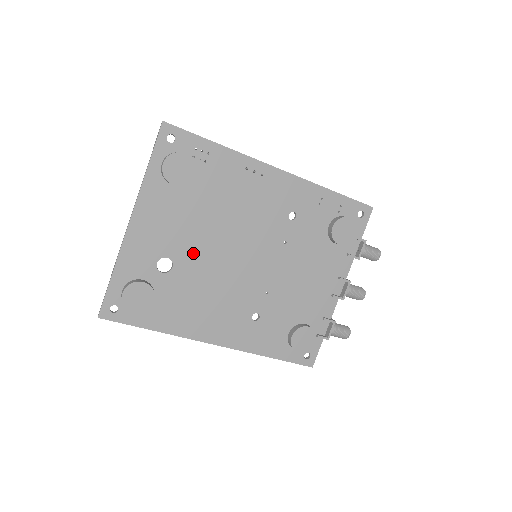
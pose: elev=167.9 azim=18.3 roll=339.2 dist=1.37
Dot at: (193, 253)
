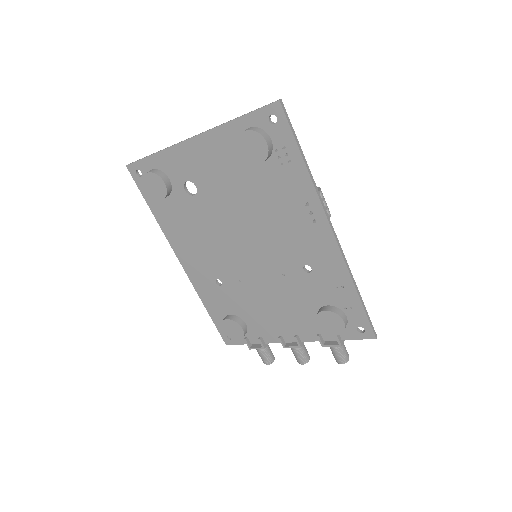
Dot at: (215, 204)
